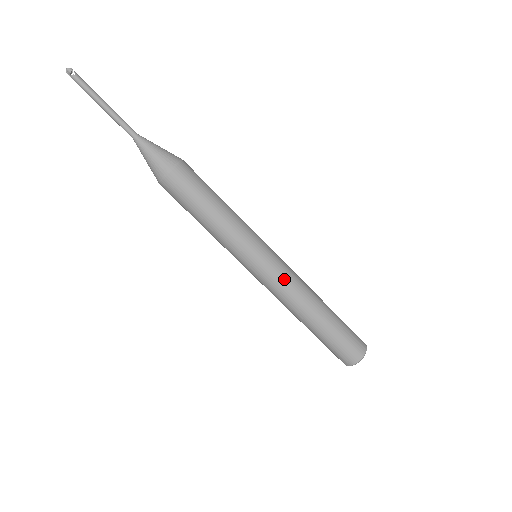
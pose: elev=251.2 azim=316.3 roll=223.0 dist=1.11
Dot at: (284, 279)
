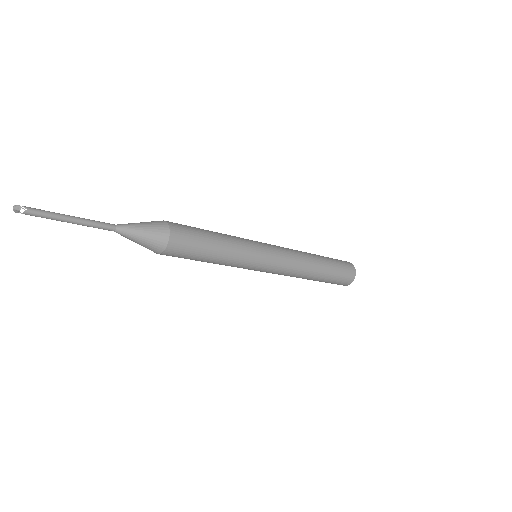
Dot at: (288, 259)
